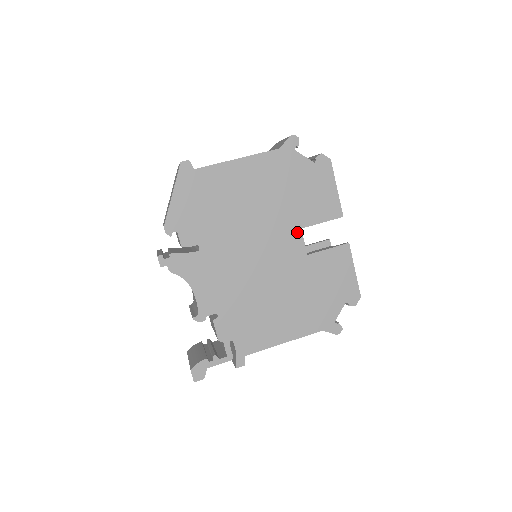
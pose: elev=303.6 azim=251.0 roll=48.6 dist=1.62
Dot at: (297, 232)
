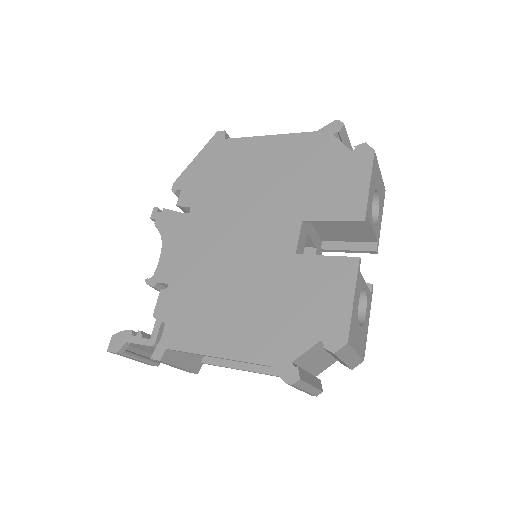
Dot at: (295, 223)
